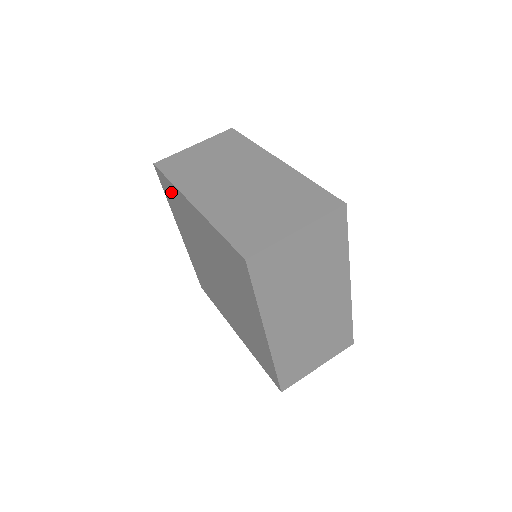
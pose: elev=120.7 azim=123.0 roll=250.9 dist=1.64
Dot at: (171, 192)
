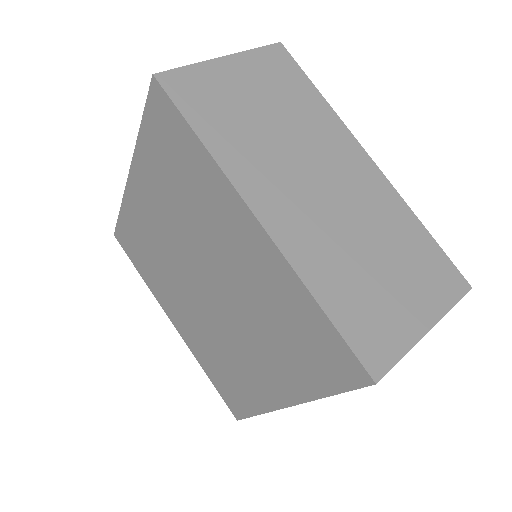
Dot at: (180, 146)
